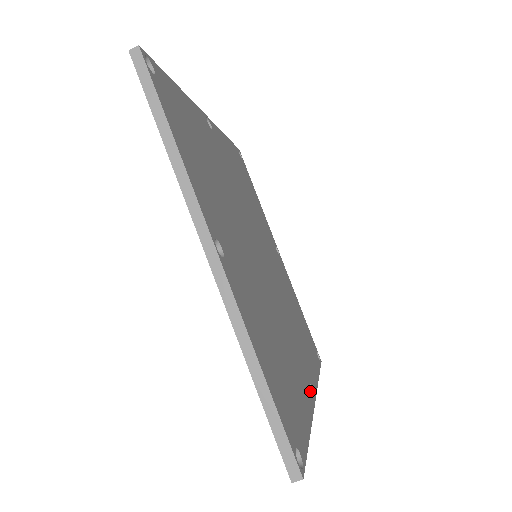
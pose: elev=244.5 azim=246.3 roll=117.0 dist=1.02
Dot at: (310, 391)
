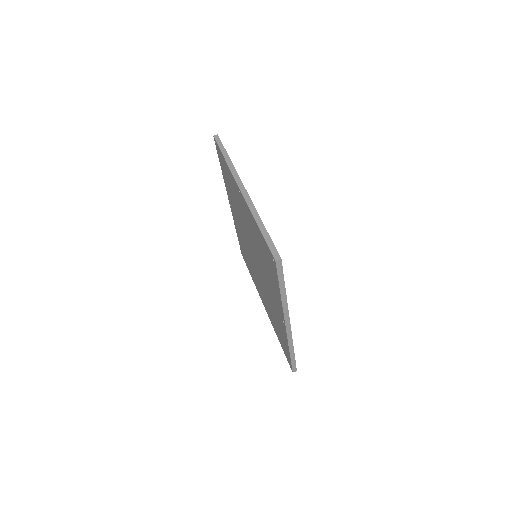
Dot at: occluded
